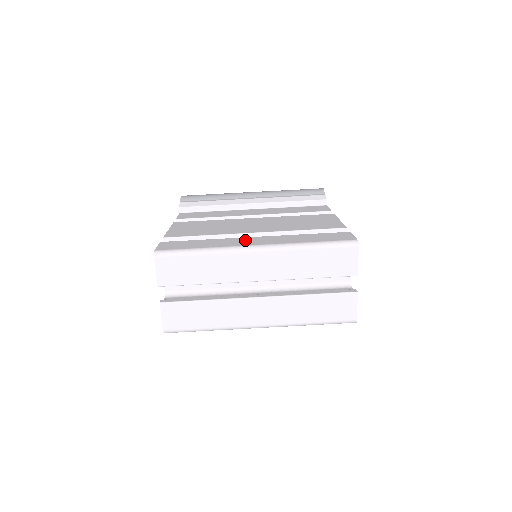
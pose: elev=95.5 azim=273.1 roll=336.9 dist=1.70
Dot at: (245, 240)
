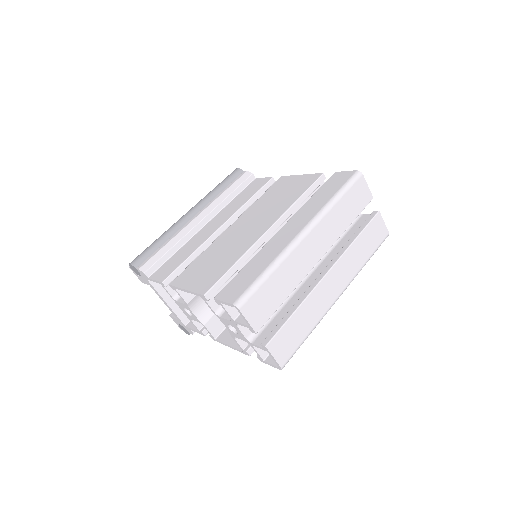
Dot at: (281, 237)
